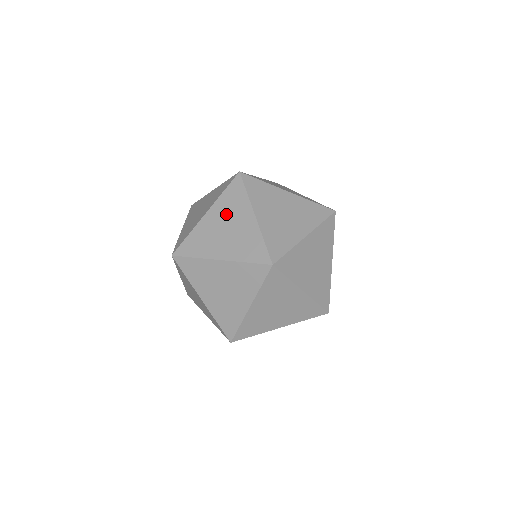
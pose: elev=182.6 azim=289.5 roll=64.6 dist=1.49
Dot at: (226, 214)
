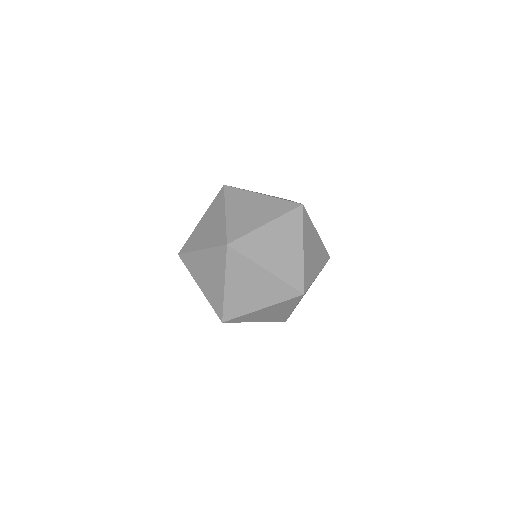
Dot at: (211, 217)
